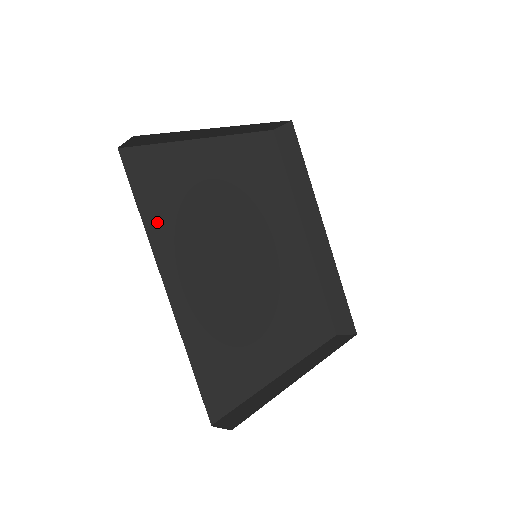
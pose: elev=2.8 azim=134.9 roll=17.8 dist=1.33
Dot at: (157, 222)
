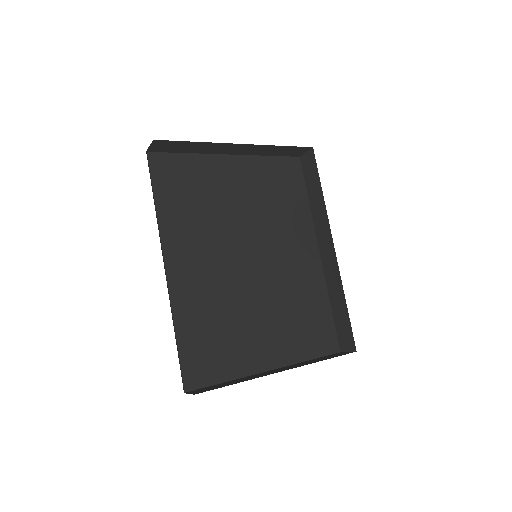
Dot at: (169, 212)
